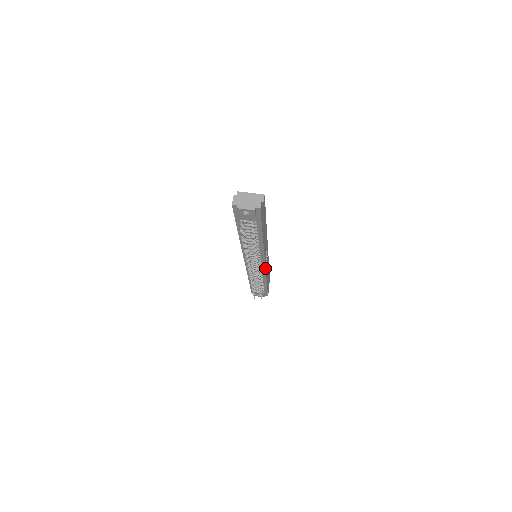
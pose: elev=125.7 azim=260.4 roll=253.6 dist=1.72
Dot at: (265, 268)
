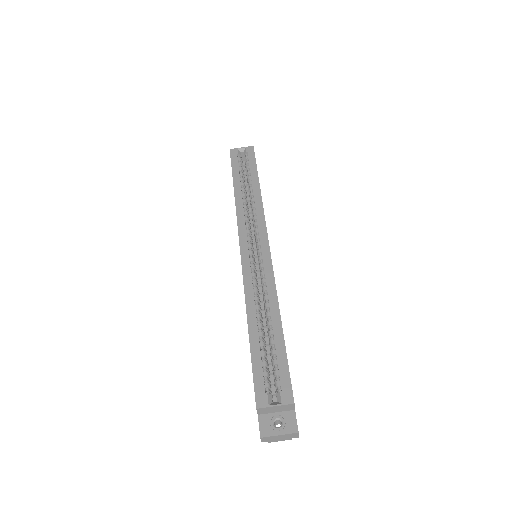
Dot at: occluded
